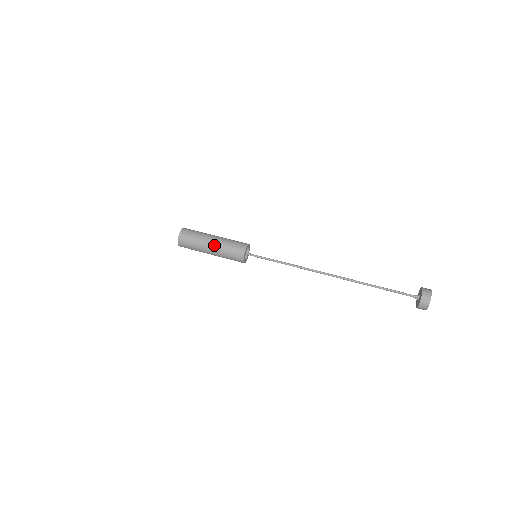
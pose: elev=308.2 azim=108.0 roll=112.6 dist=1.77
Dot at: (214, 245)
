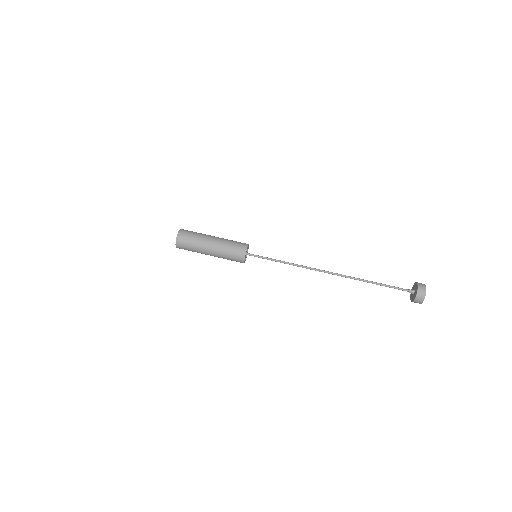
Dot at: (213, 255)
